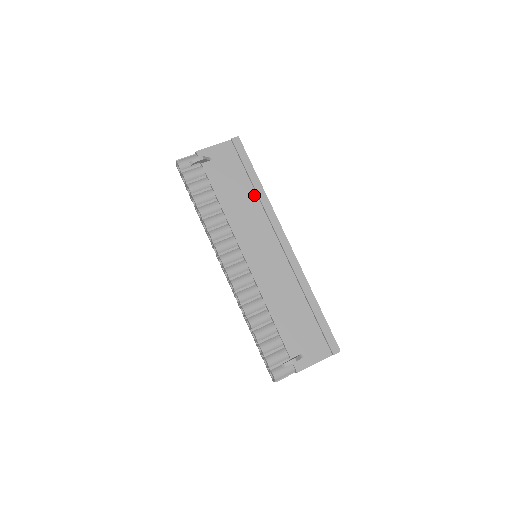
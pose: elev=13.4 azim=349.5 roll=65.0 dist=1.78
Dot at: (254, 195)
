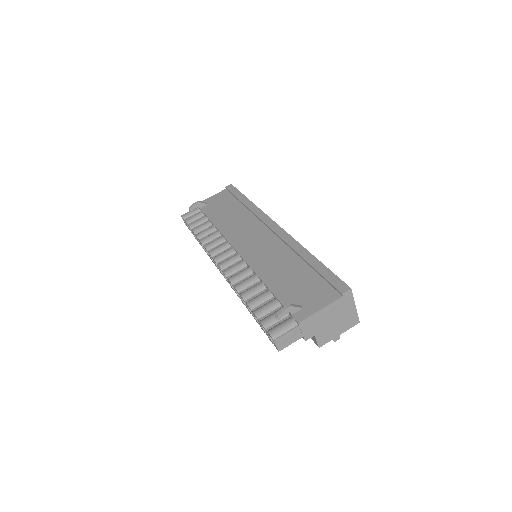
Dot at: (245, 210)
